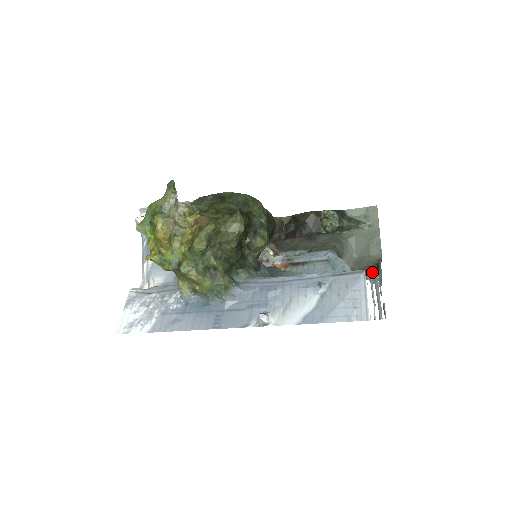
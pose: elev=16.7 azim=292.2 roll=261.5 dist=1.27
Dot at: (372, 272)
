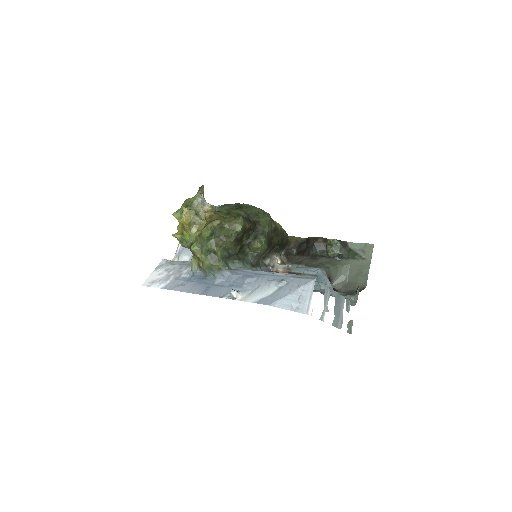
Dot at: (350, 294)
